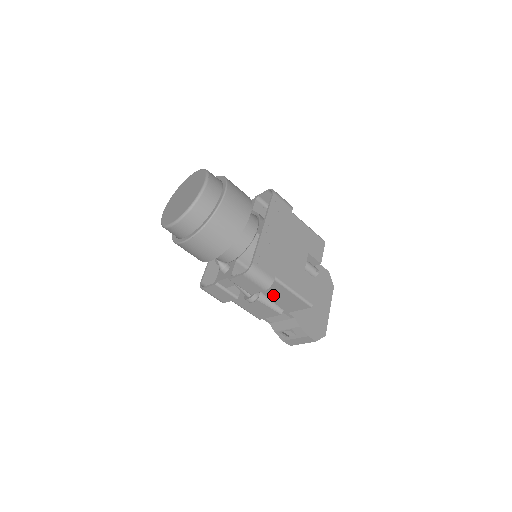
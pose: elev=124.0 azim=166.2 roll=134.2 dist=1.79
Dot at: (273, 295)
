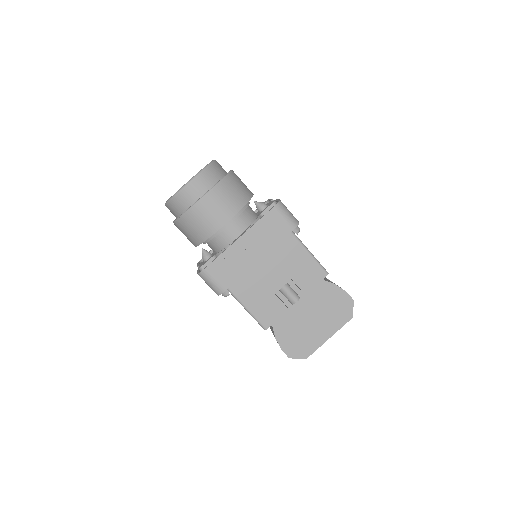
Dot at: occluded
